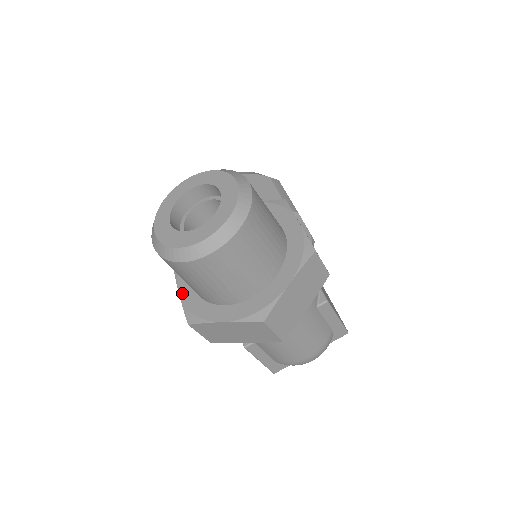
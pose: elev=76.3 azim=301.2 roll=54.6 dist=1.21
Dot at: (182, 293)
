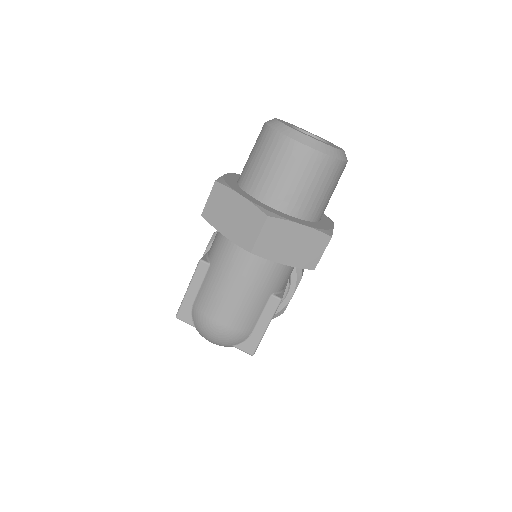
Dot at: (227, 175)
